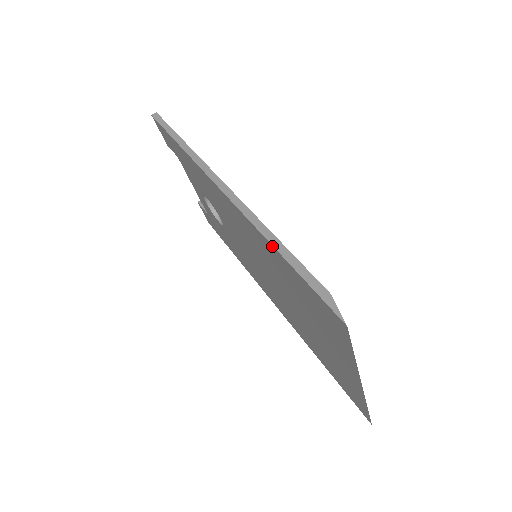
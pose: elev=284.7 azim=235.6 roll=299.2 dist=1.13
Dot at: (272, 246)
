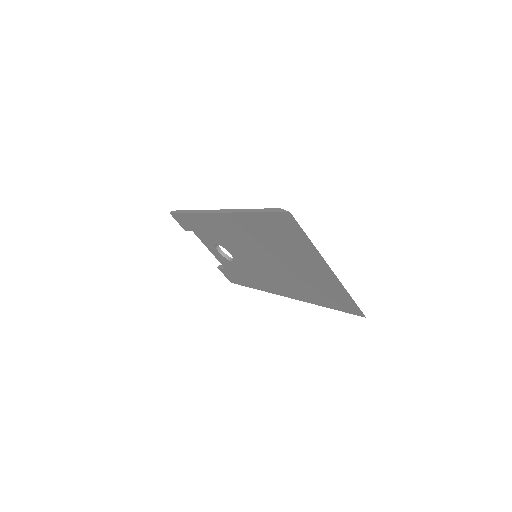
Dot at: (248, 213)
